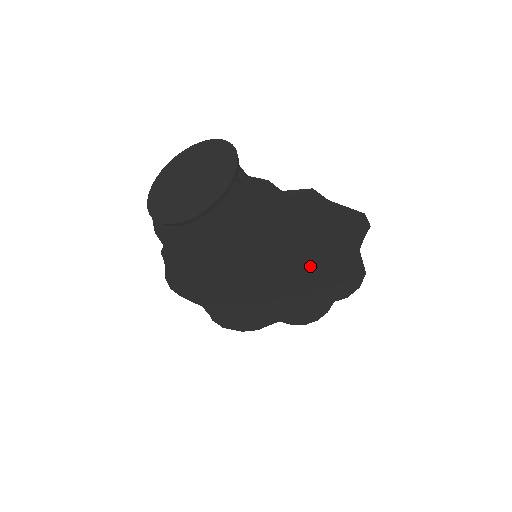
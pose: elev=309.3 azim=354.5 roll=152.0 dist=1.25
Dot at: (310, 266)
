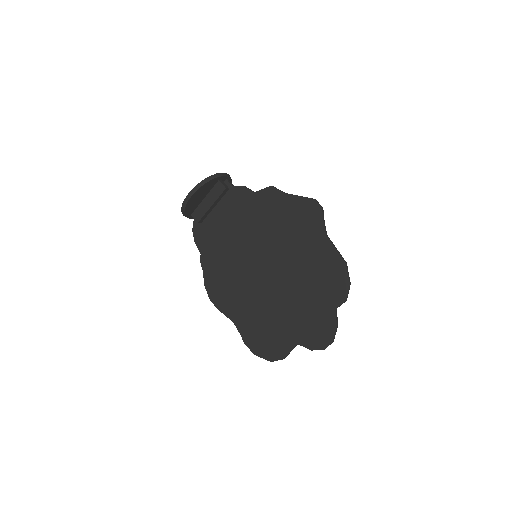
Dot at: (296, 261)
